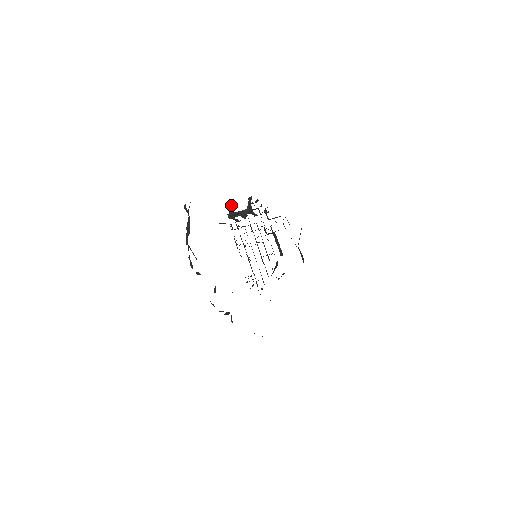
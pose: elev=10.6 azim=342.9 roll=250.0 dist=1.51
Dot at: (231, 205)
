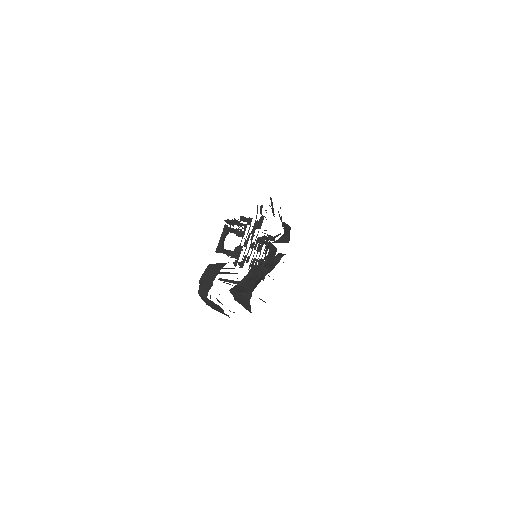
Dot at: (225, 253)
